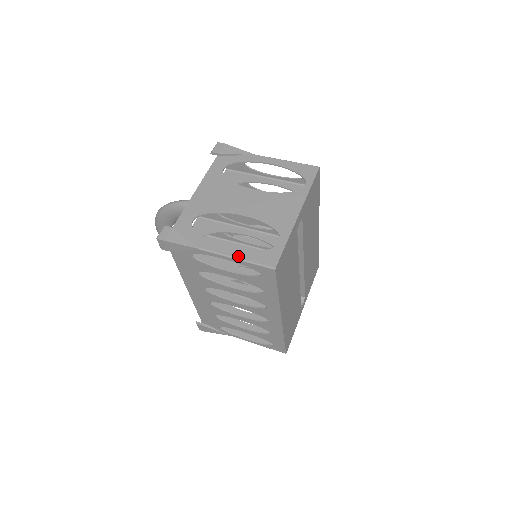
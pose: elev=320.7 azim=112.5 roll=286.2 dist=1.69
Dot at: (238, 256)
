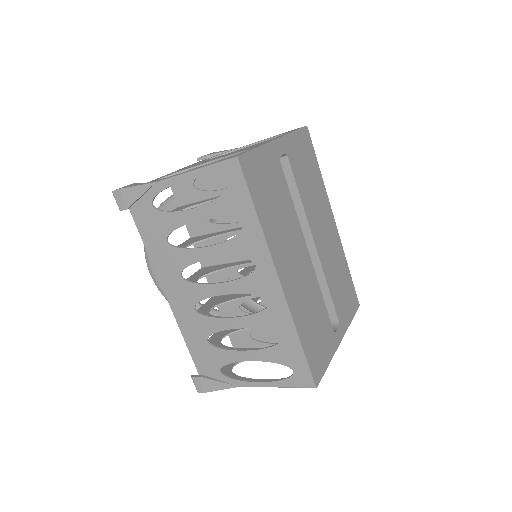
Dot at: (197, 168)
